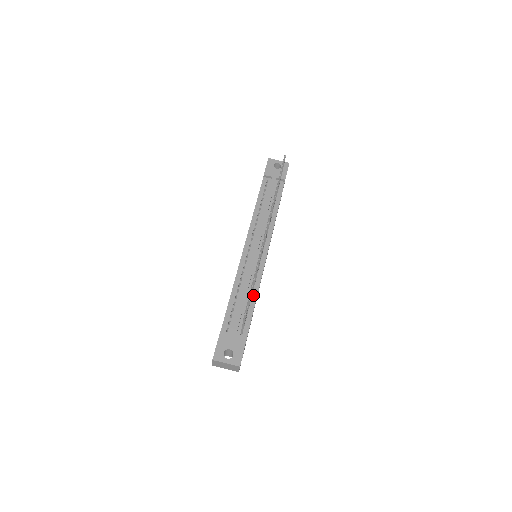
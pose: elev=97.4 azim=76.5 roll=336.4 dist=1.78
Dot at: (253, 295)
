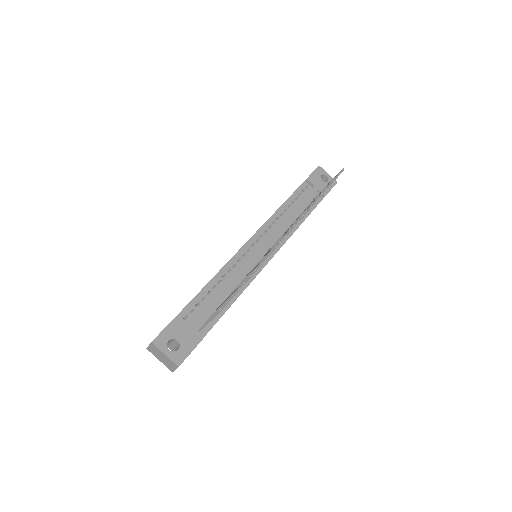
Dot at: occluded
